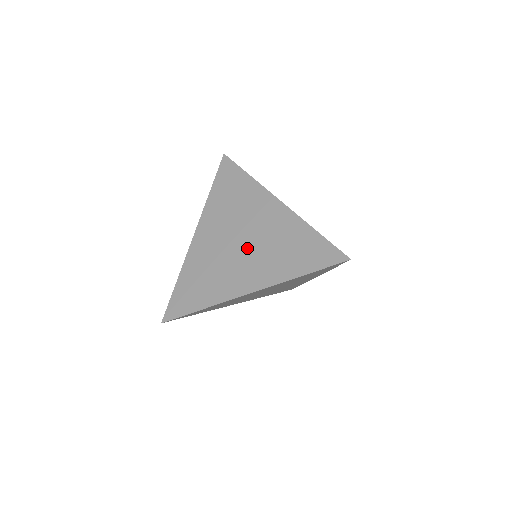
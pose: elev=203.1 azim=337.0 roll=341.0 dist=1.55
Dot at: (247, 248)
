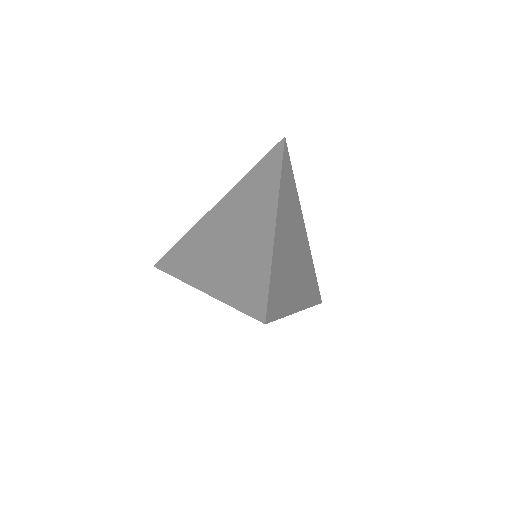
Dot at: (227, 247)
